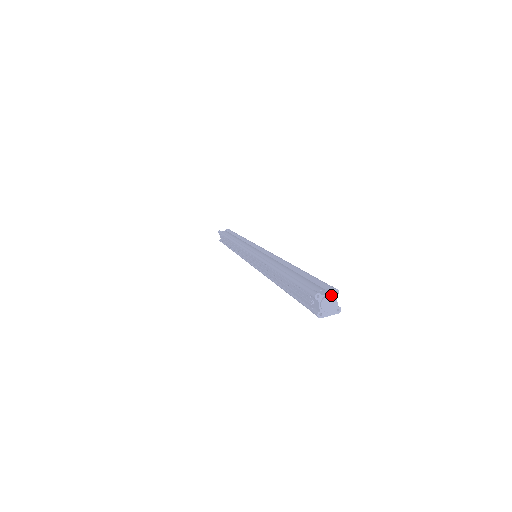
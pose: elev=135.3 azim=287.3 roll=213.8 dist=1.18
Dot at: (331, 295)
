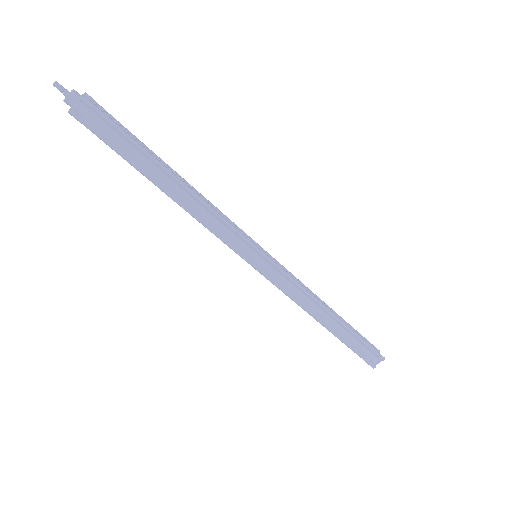
Dot at: (380, 361)
